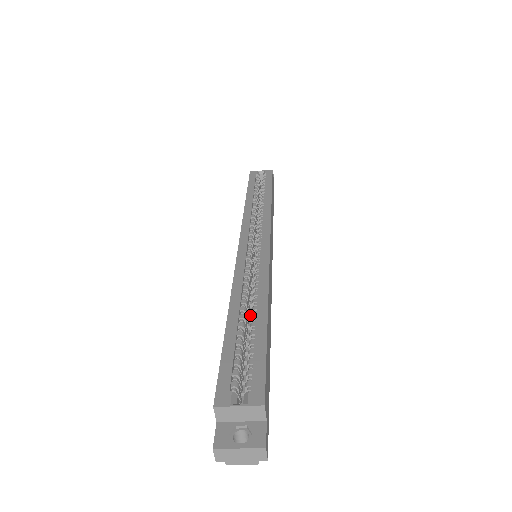
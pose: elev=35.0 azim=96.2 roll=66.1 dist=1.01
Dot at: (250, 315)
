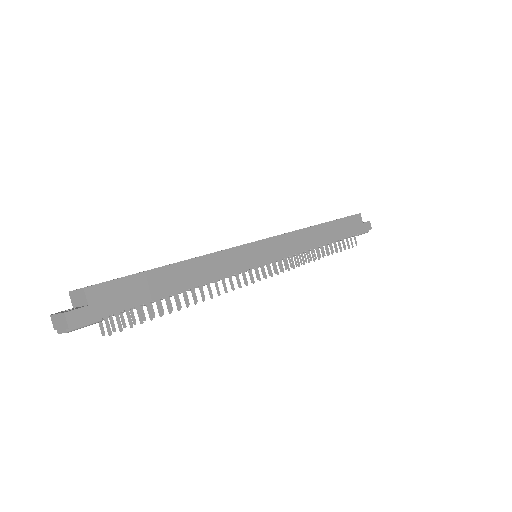
Dot at: occluded
